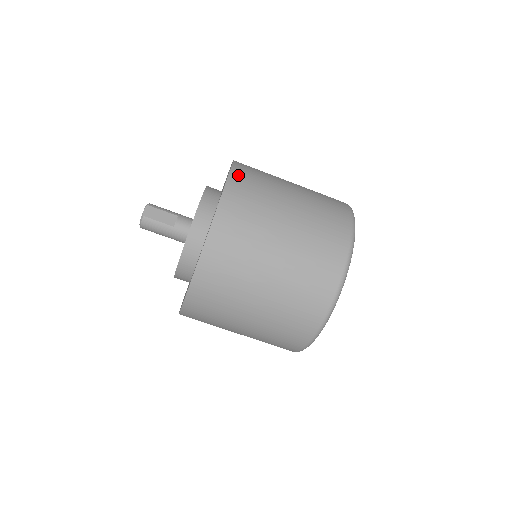
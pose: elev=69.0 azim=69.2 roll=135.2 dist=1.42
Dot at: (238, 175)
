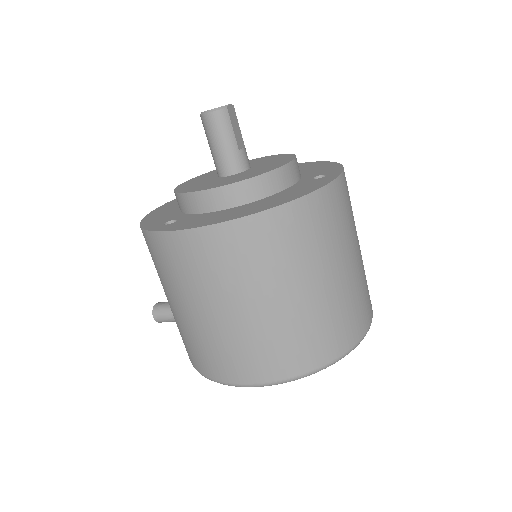
Dot at: occluded
